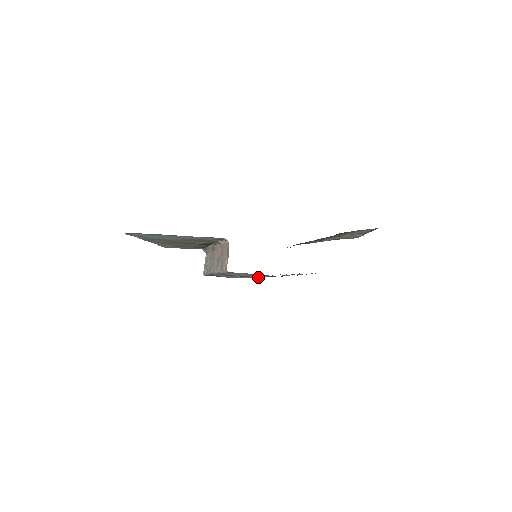
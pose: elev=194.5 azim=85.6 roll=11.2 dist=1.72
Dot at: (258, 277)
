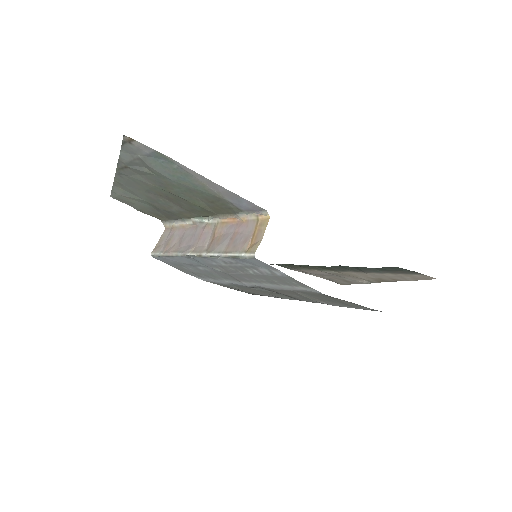
Dot at: (248, 284)
